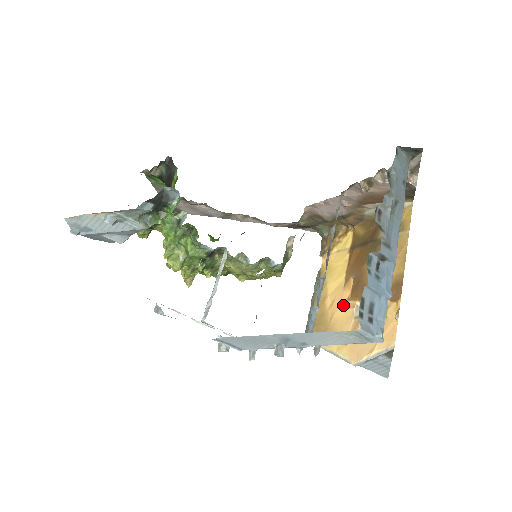
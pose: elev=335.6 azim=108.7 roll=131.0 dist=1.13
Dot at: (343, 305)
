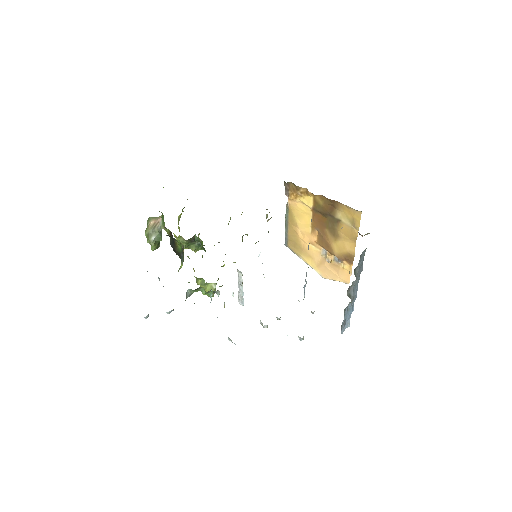
Dot at: (312, 244)
